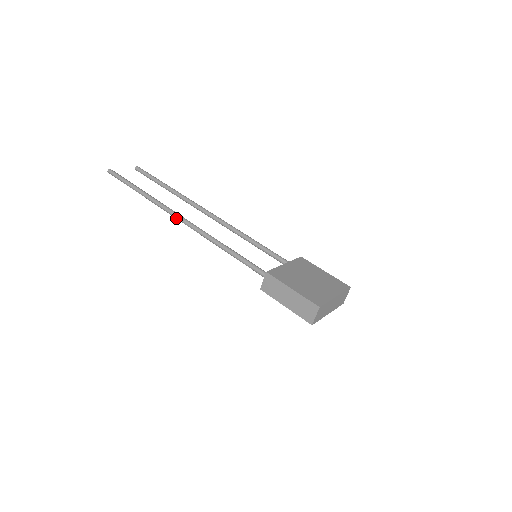
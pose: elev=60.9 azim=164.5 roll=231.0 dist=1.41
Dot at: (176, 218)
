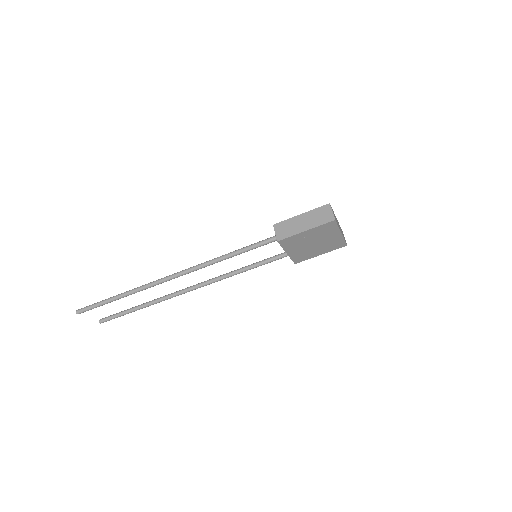
Dot at: (168, 278)
